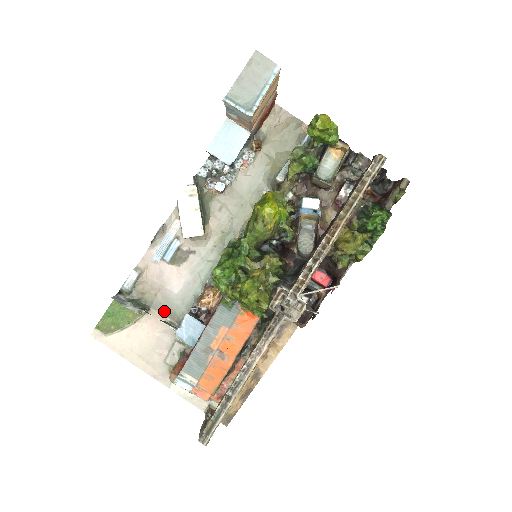
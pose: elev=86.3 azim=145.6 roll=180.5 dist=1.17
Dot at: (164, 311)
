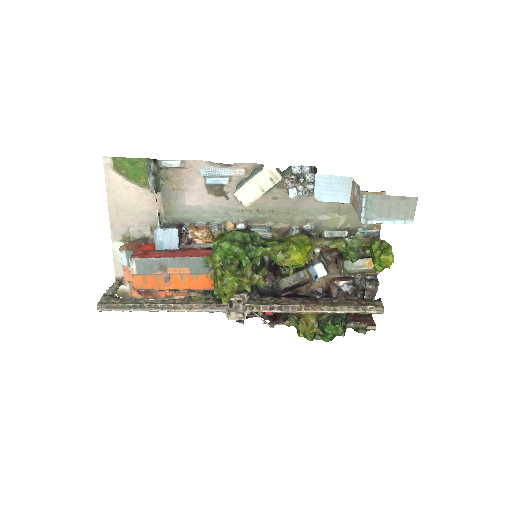
Dot at: (166, 203)
